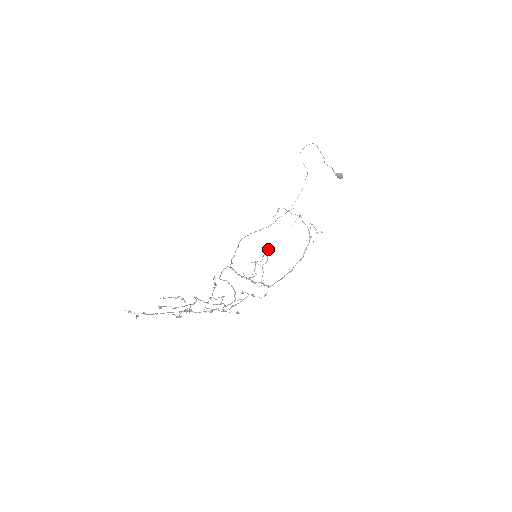
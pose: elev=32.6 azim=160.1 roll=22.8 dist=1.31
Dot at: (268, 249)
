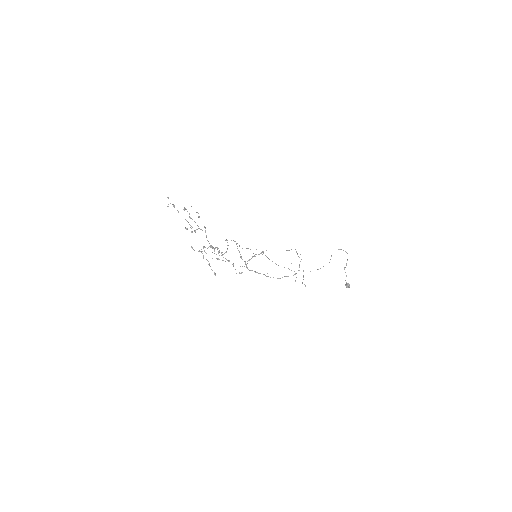
Dot at: (266, 250)
